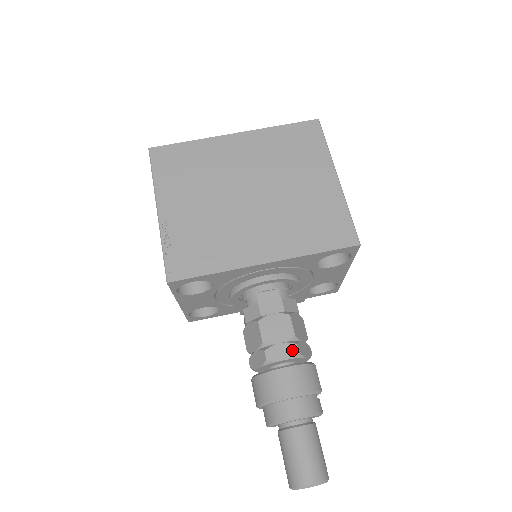
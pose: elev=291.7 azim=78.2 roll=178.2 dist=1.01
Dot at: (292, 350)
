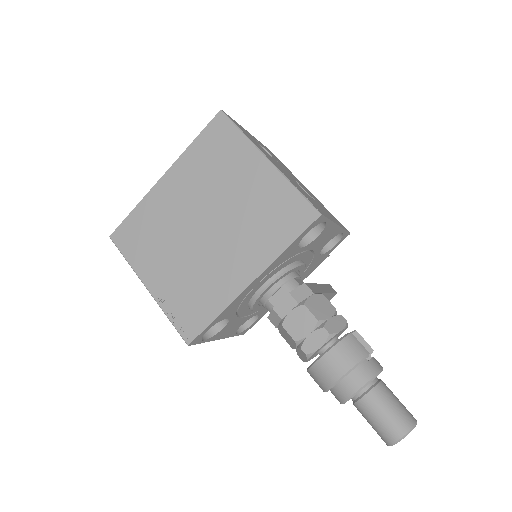
Dot at: (322, 335)
